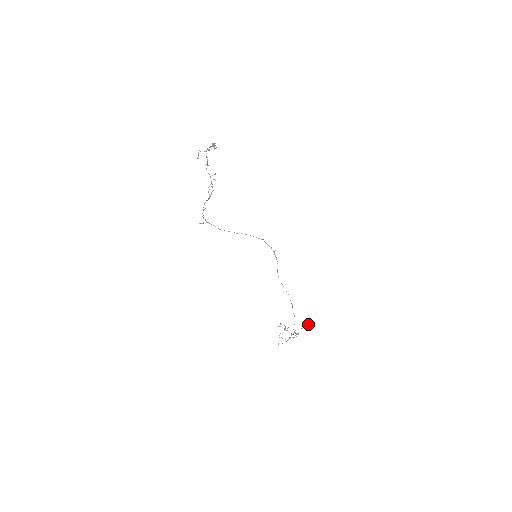
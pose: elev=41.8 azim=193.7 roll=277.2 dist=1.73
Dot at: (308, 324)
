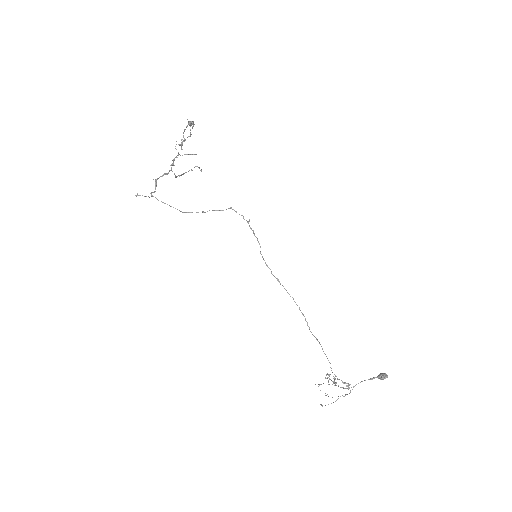
Dot at: (378, 375)
